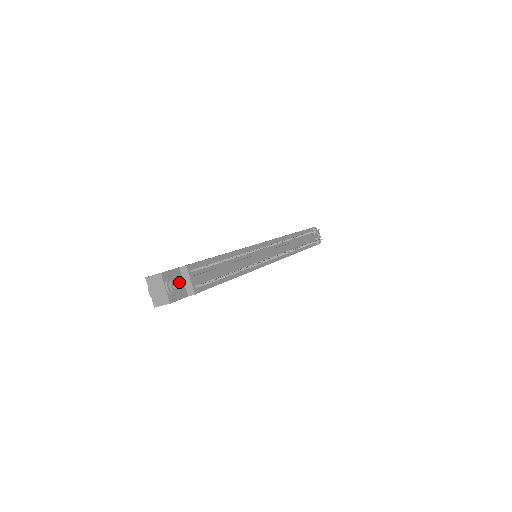
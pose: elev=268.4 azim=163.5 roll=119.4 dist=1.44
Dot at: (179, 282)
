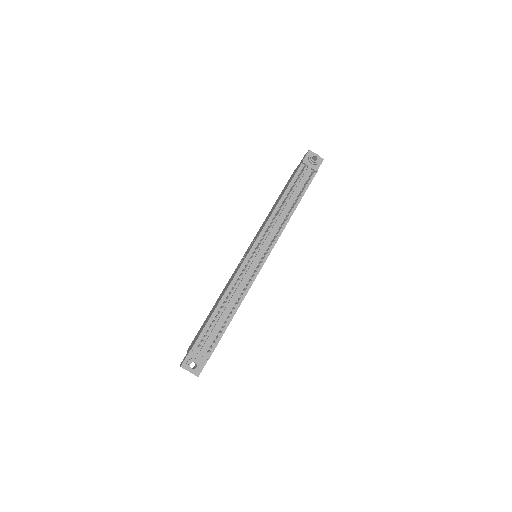
Dot at: (195, 361)
